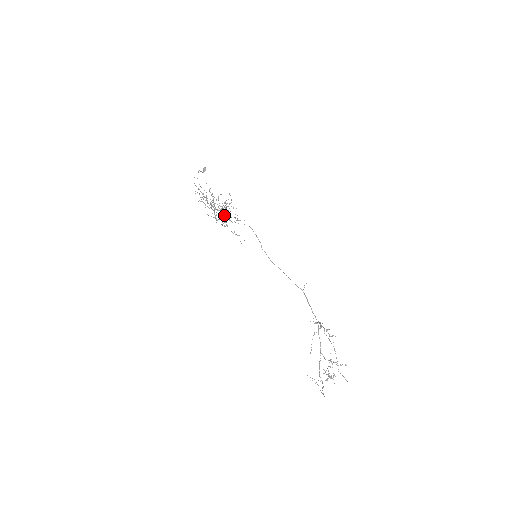
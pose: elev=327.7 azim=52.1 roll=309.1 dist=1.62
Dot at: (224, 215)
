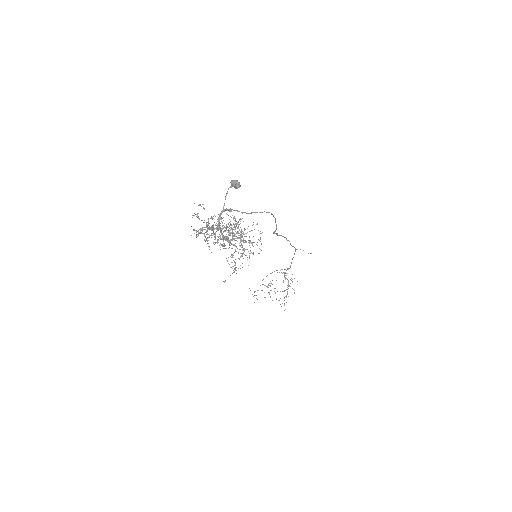
Dot at: (233, 244)
